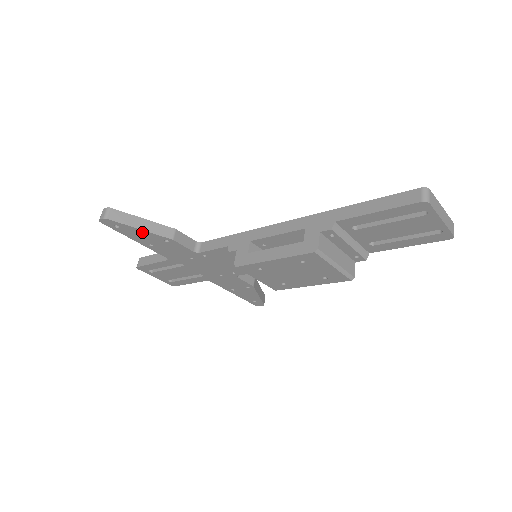
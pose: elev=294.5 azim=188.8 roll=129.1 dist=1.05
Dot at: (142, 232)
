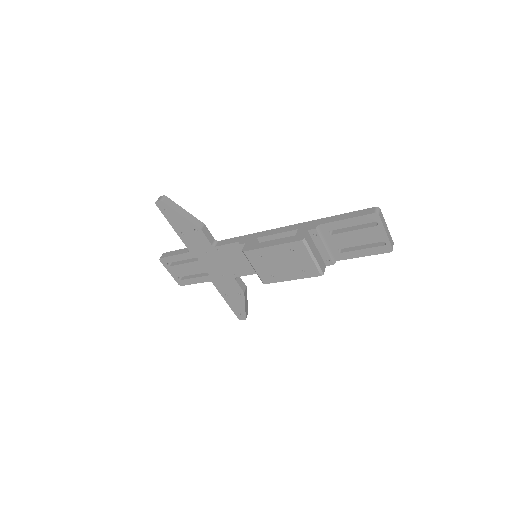
Dot at: (182, 218)
